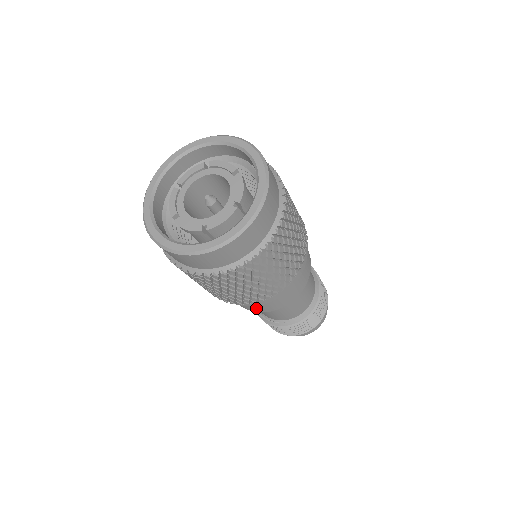
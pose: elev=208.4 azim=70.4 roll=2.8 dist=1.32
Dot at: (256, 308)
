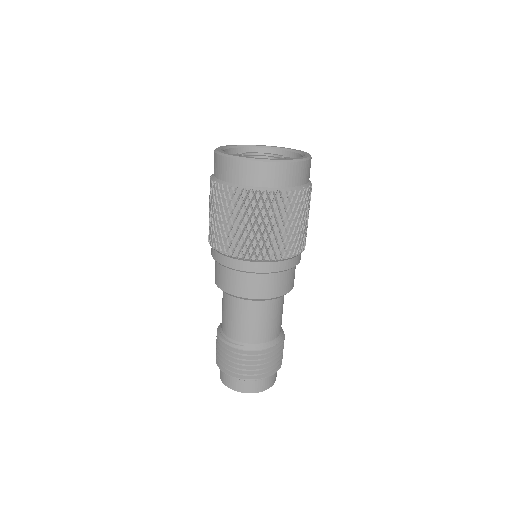
Dot at: (248, 288)
